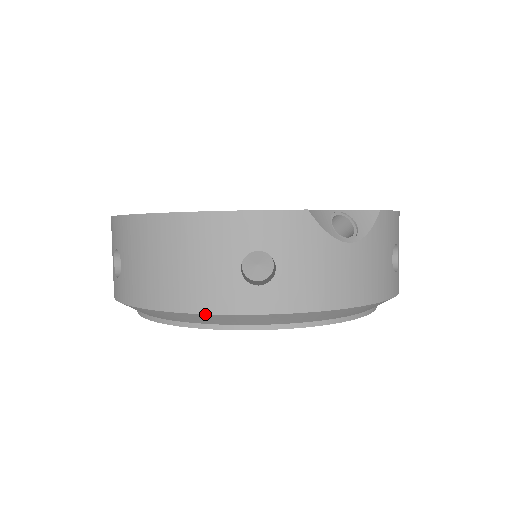
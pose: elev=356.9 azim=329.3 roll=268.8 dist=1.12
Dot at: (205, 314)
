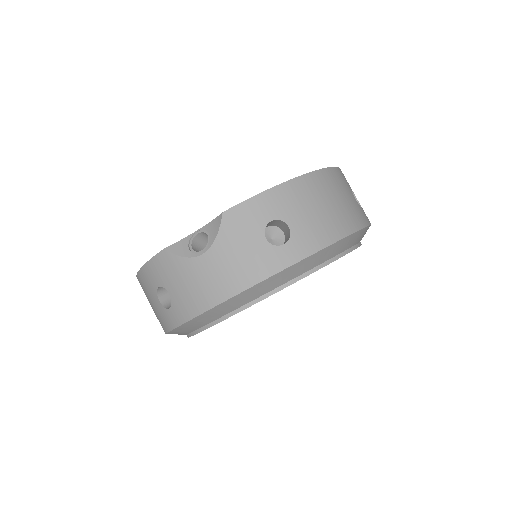
Dot at: (167, 333)
